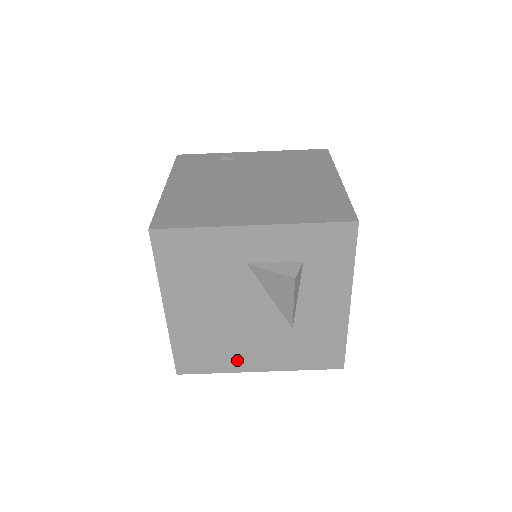
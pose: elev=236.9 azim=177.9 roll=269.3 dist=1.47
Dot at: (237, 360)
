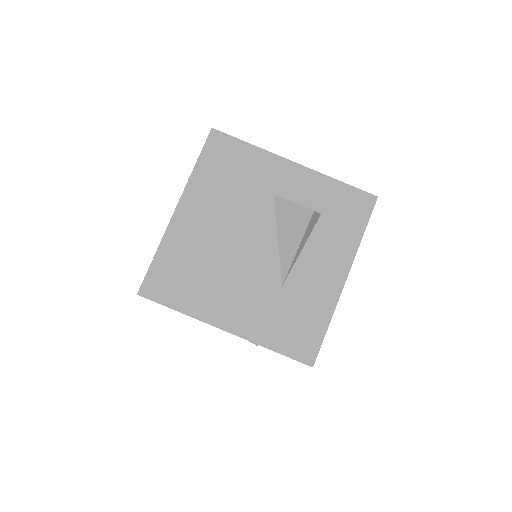
Dot at: (210, 303)
